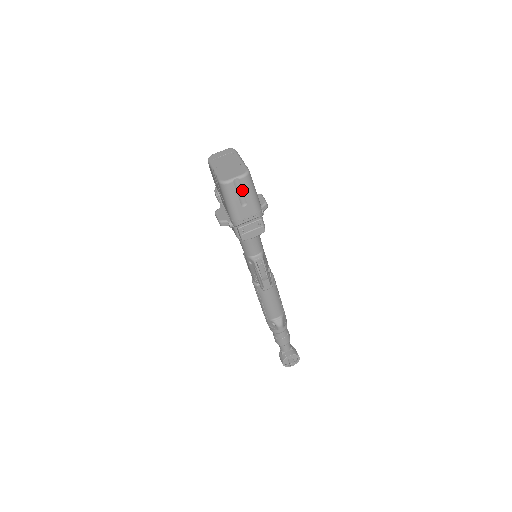
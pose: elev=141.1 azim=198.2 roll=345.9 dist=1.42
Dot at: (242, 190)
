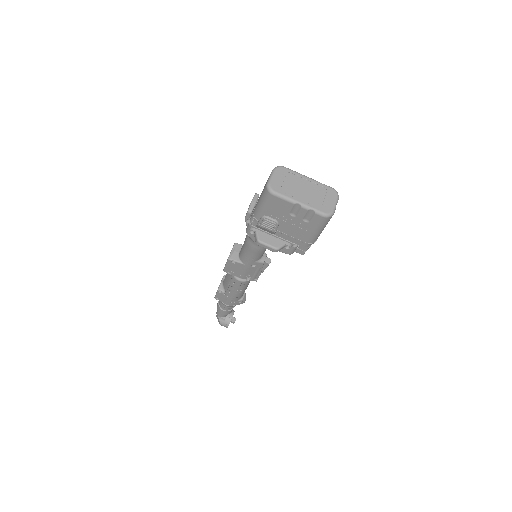
Dot at: occluded
